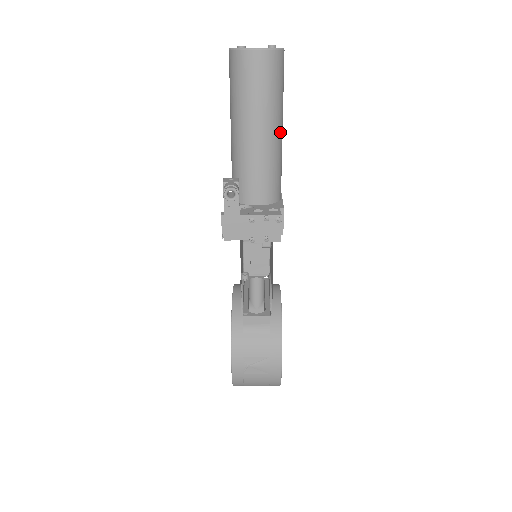
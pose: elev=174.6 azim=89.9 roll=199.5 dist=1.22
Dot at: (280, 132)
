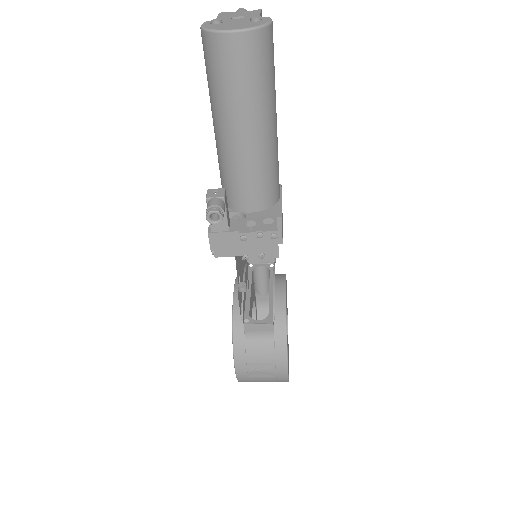
Dot at: (273, 127)
